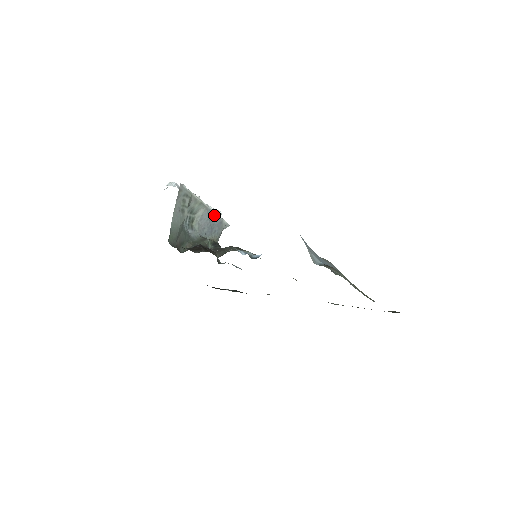
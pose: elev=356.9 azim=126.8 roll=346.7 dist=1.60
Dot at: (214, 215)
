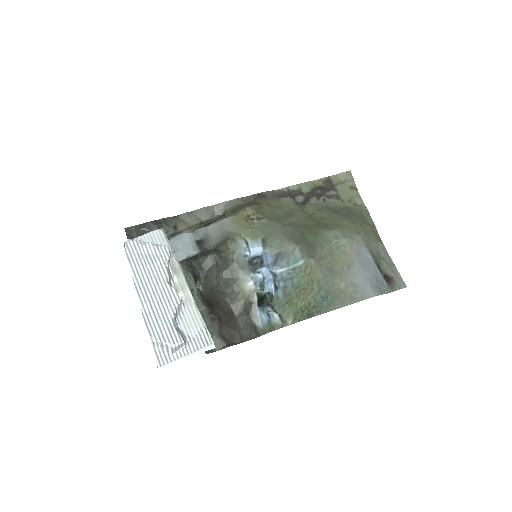
Dot at: (178, 266)
